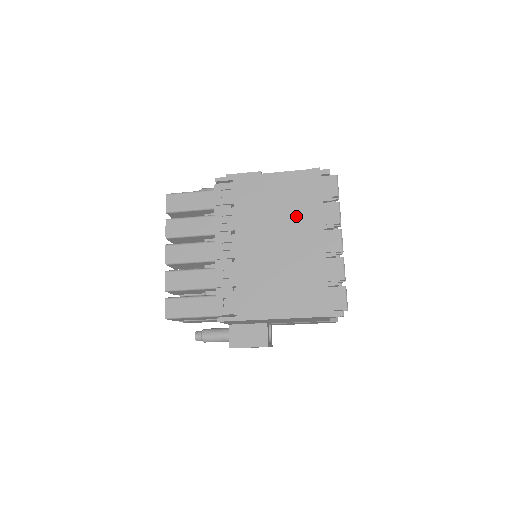
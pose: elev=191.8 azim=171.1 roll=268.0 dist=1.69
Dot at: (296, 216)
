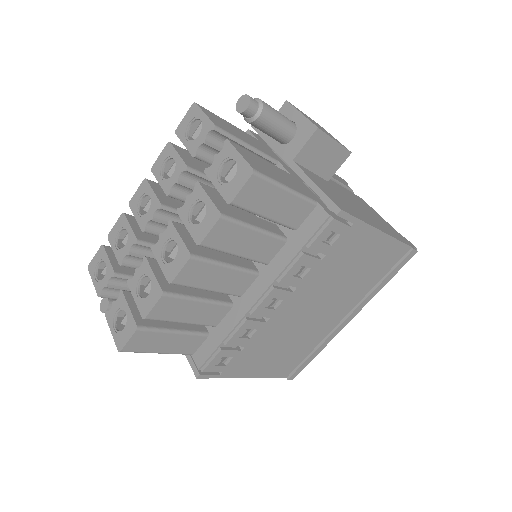
Dot at: (355, 290)
